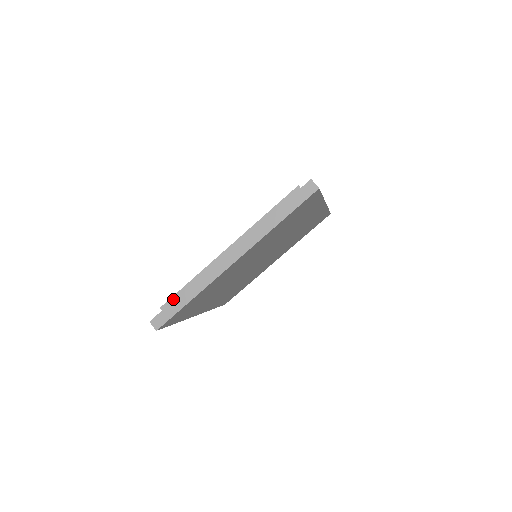
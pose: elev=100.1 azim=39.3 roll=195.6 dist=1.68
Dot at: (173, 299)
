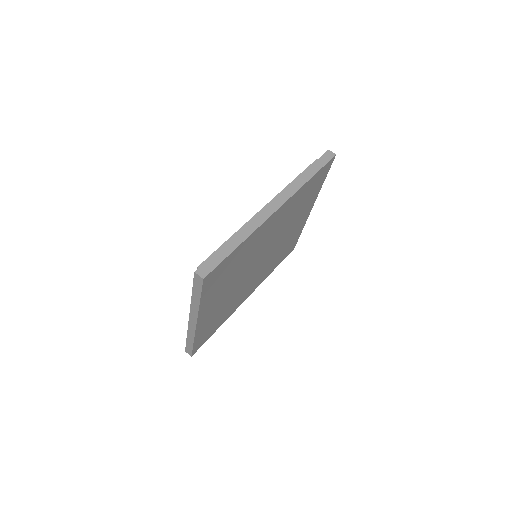
Dot at: occluded
